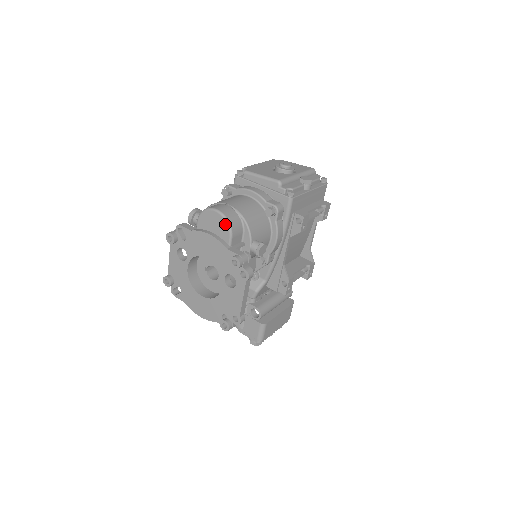
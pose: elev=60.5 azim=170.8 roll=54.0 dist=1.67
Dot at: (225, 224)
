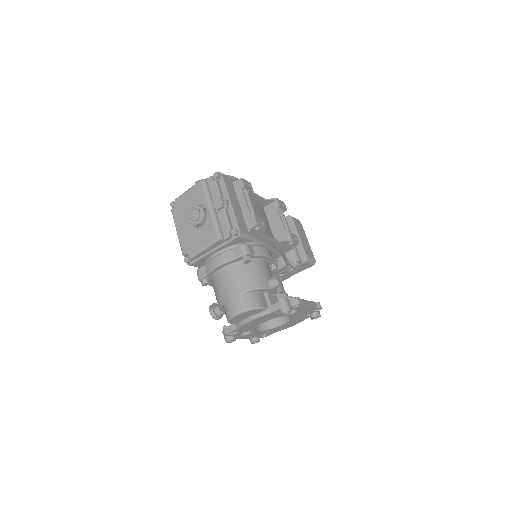
Dot at: (251, 311)
